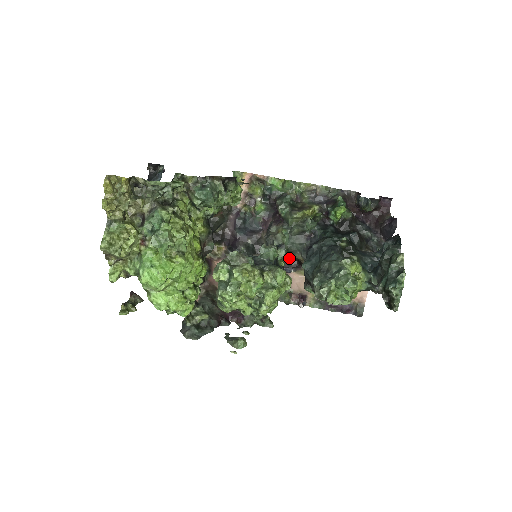
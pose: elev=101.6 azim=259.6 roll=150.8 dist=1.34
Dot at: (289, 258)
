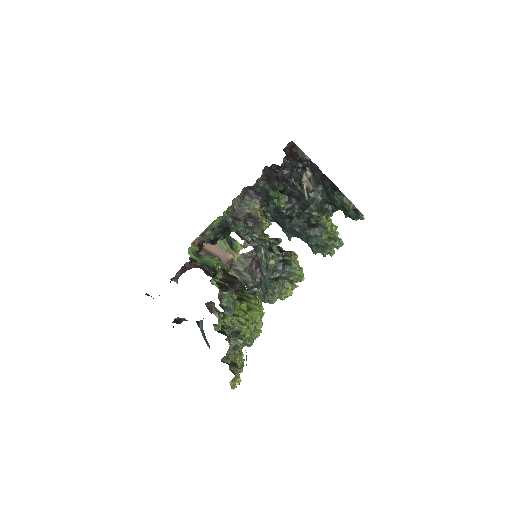
Dot at: occluded
